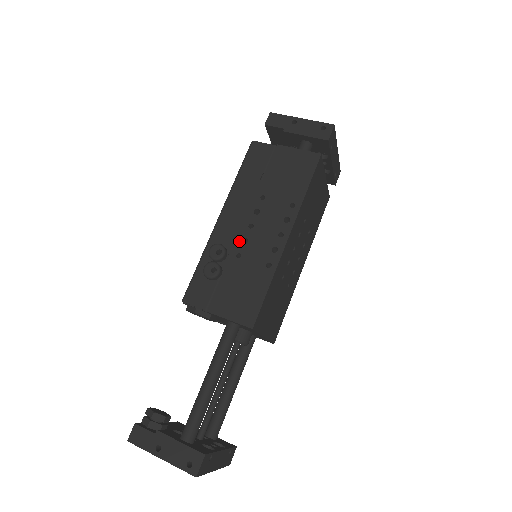
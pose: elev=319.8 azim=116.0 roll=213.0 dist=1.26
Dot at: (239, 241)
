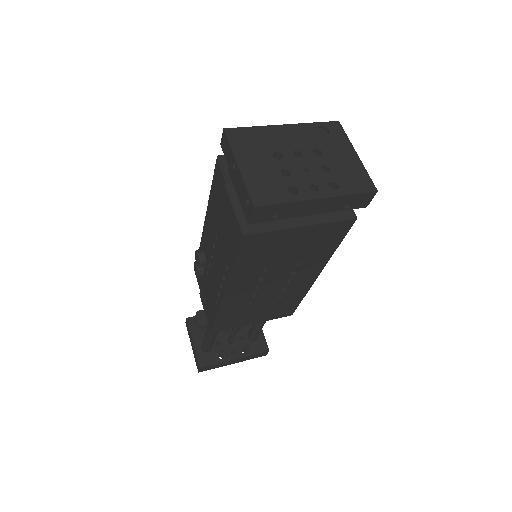
Dot at: (208, 261)
